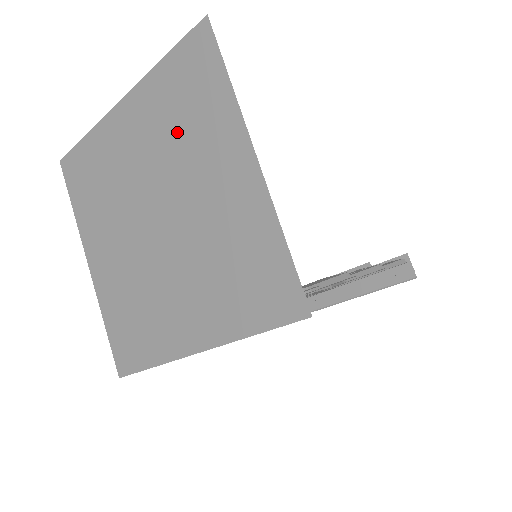
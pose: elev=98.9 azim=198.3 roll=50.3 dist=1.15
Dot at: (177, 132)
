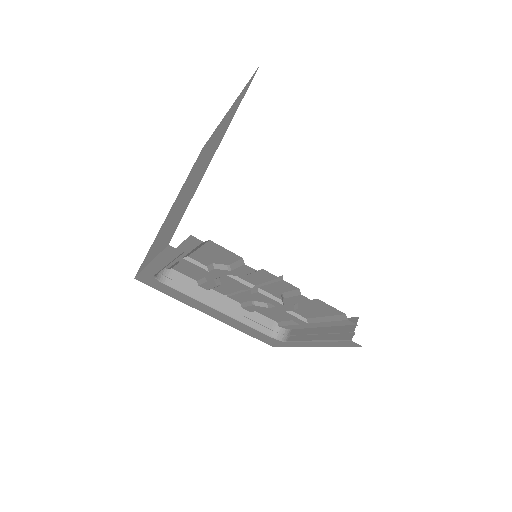
Dot at: (220, 132)
